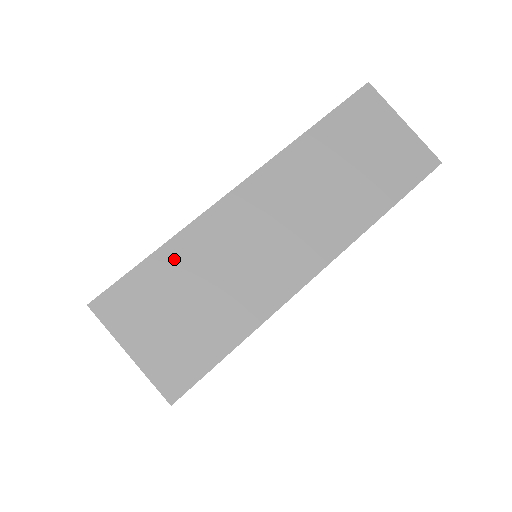
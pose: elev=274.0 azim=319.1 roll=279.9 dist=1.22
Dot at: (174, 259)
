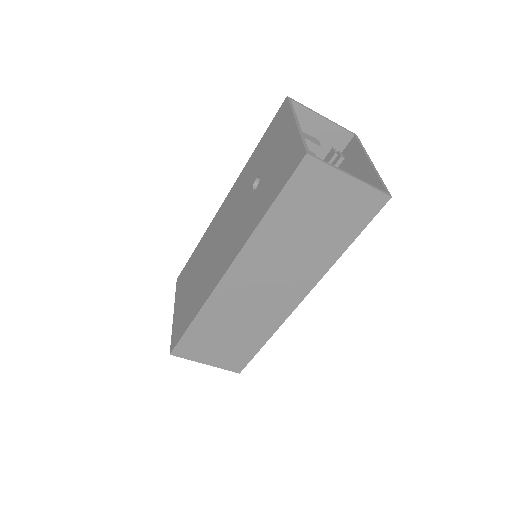
Dot at: (205, 323)
